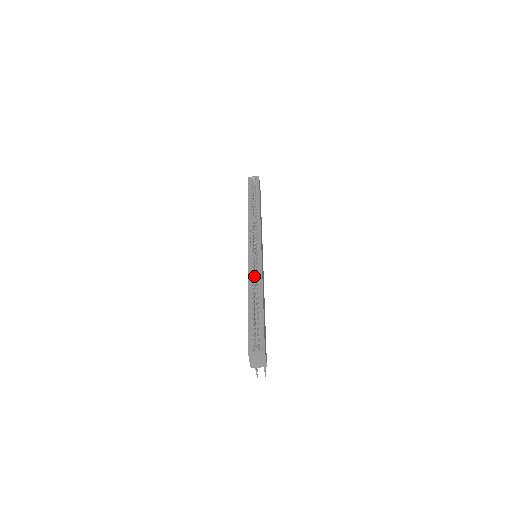
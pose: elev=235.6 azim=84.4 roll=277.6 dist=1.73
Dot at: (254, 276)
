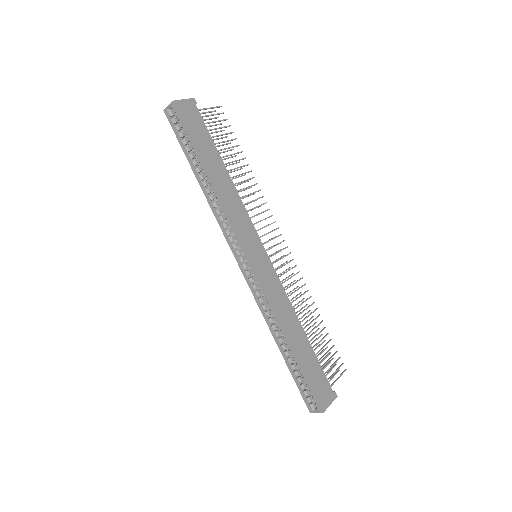
Dot at: (269, 308)
